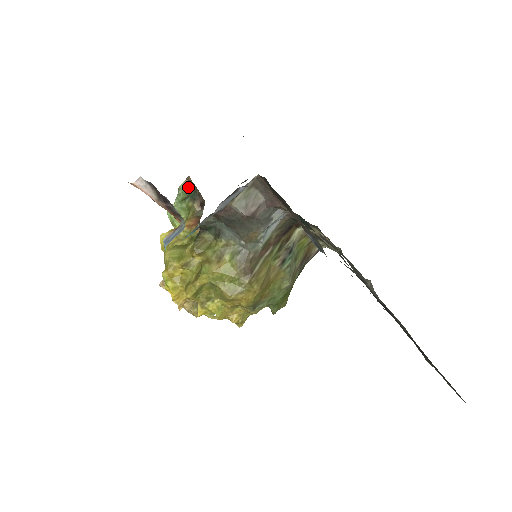
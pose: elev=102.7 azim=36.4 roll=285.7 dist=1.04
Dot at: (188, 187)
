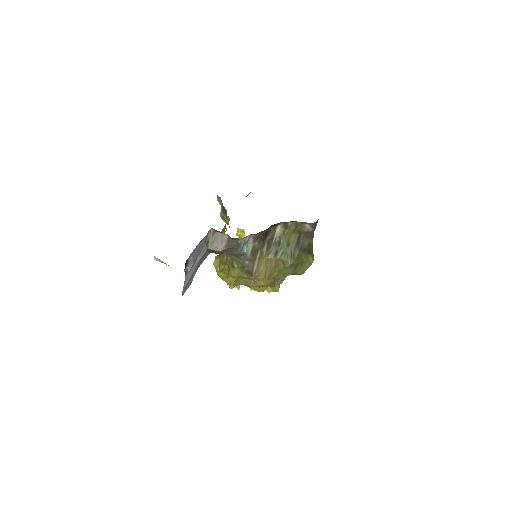
Dot at: (220, 201)
